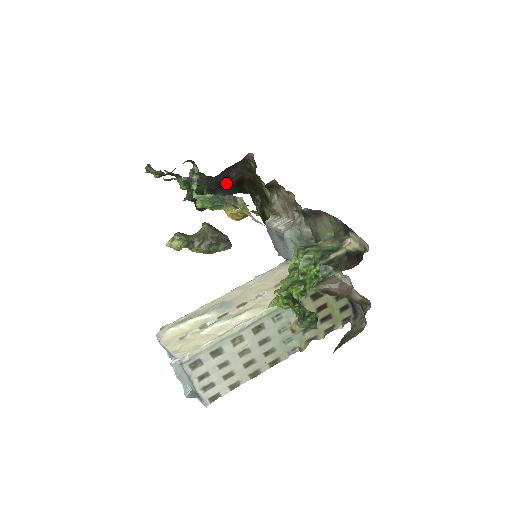
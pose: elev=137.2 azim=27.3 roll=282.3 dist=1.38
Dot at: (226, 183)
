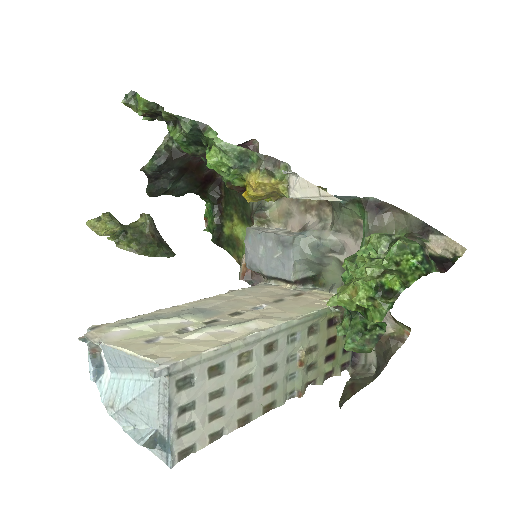
Dot at: (197, 171)
